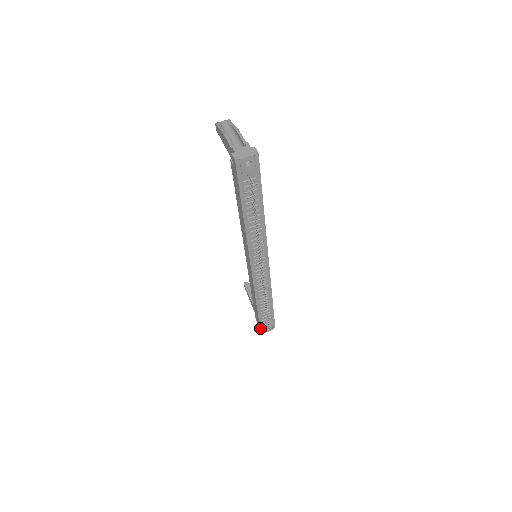
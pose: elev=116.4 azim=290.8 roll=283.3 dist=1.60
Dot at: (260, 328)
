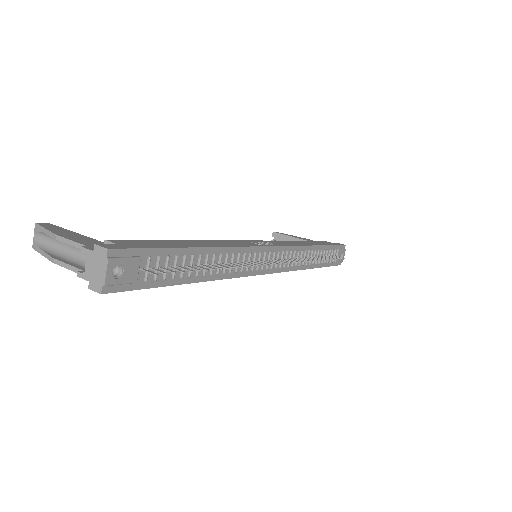
Dot at: (335, 265)
